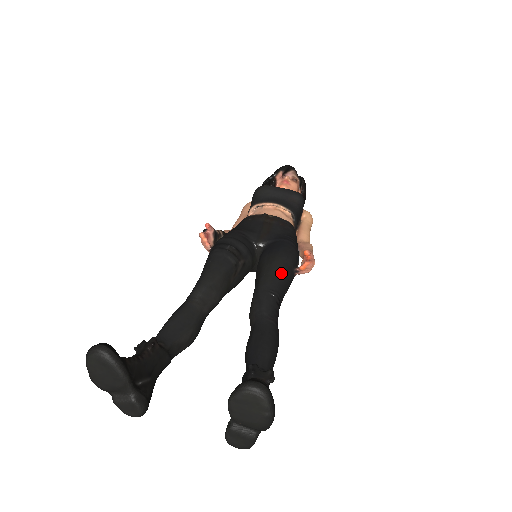
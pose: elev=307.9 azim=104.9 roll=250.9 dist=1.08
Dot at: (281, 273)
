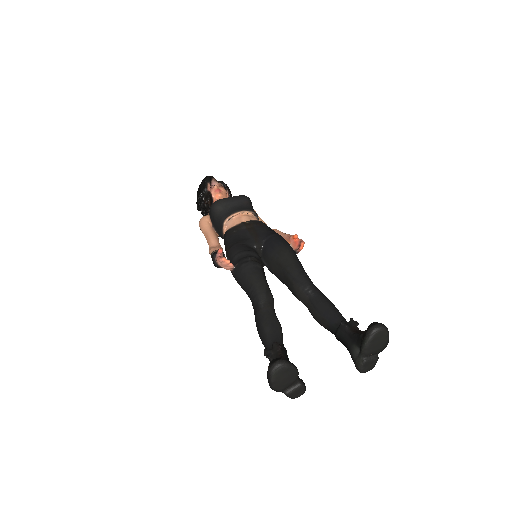
Dot at: (296, 258)
